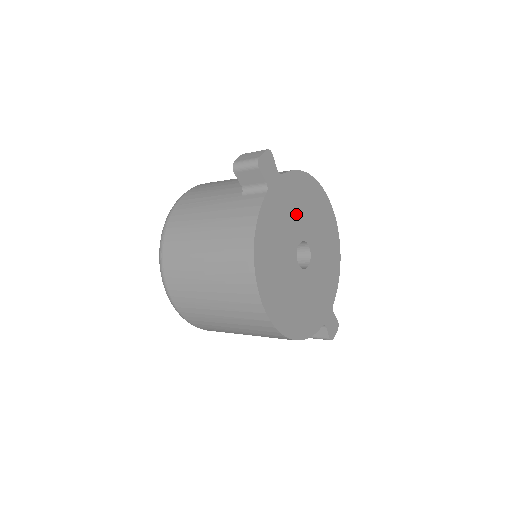
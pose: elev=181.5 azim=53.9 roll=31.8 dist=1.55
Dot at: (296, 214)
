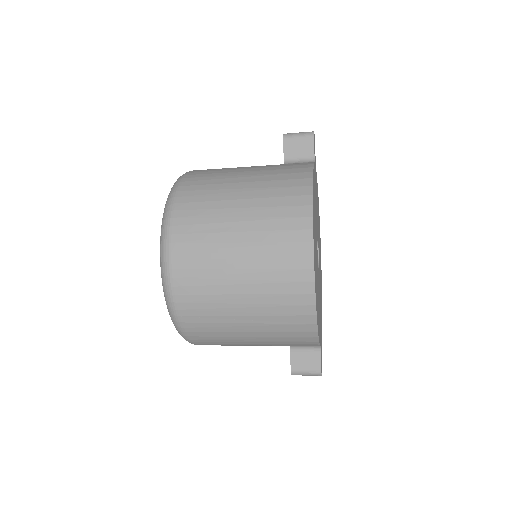
Dot at: (317, 212)
